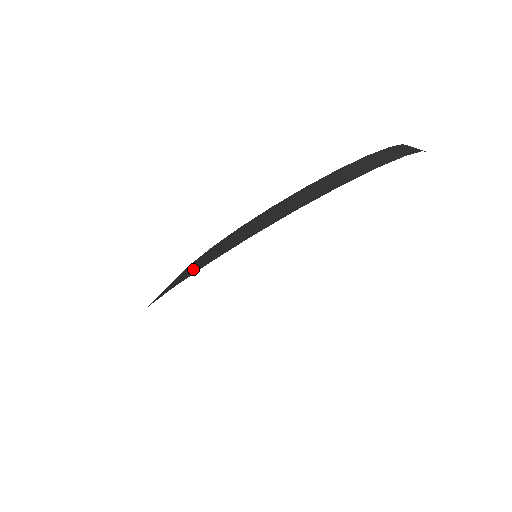
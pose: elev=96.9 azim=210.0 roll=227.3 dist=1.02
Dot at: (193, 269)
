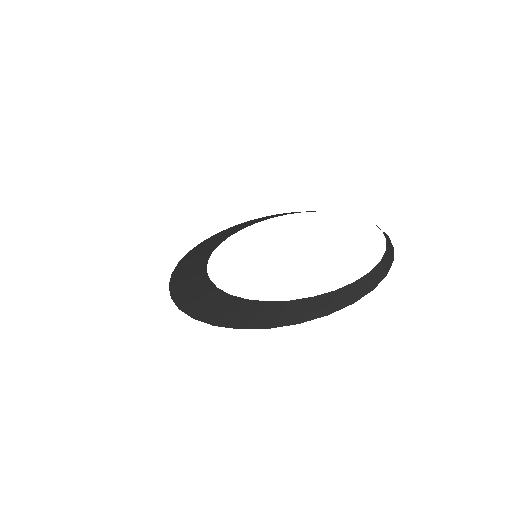
Dot at: (284, 319)
